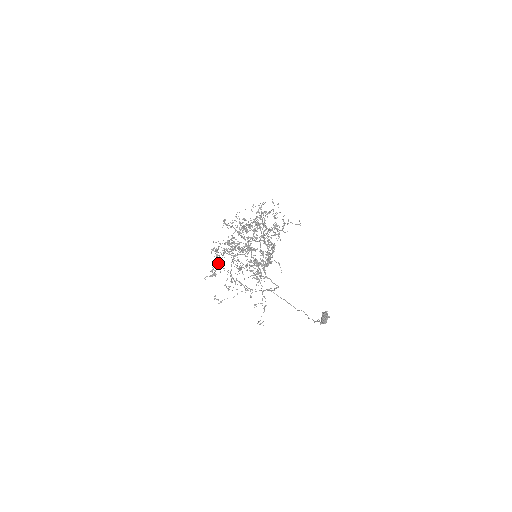
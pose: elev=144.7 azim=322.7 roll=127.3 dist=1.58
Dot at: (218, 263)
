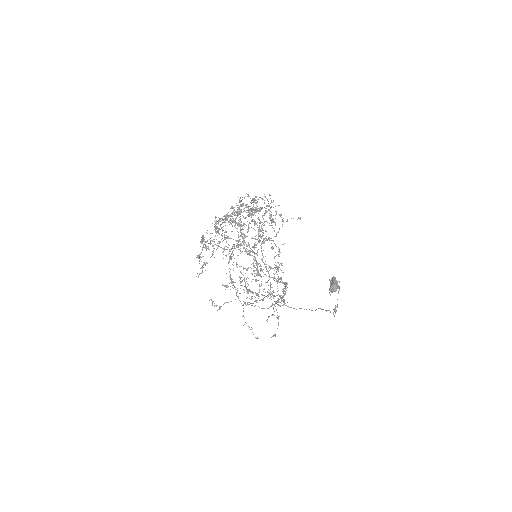
Dot at: (203, 245)
